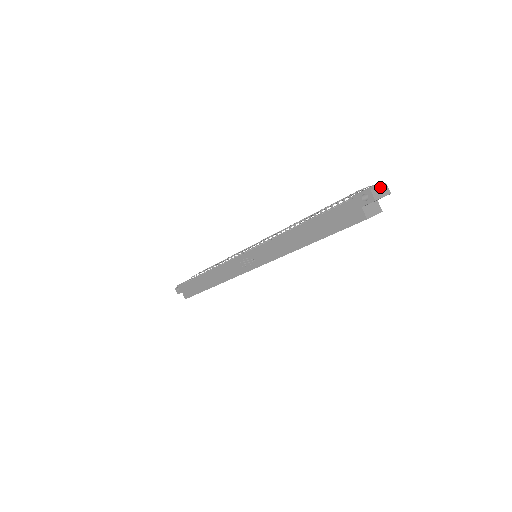
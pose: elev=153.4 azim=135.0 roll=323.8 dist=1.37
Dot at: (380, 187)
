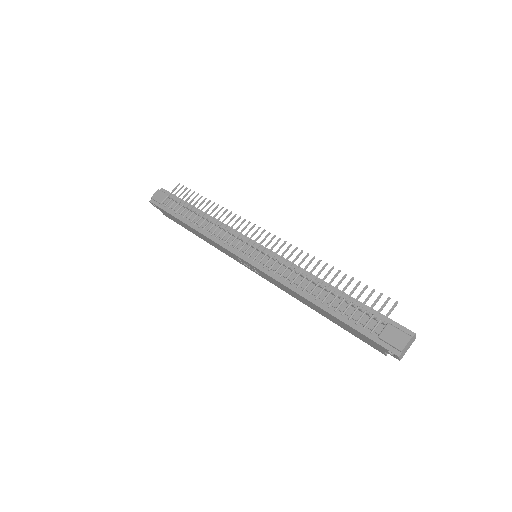
Dot at: (409, 344)
